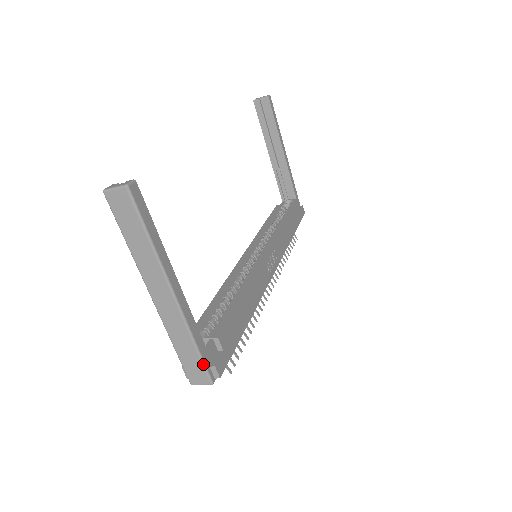
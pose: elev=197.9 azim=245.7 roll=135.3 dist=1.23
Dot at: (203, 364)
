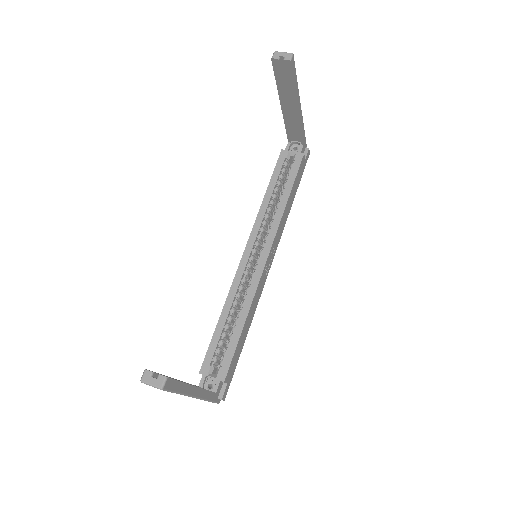
Dot at: (213, 402)
